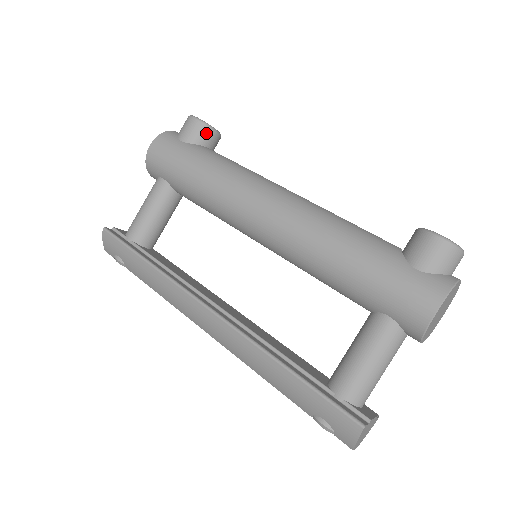
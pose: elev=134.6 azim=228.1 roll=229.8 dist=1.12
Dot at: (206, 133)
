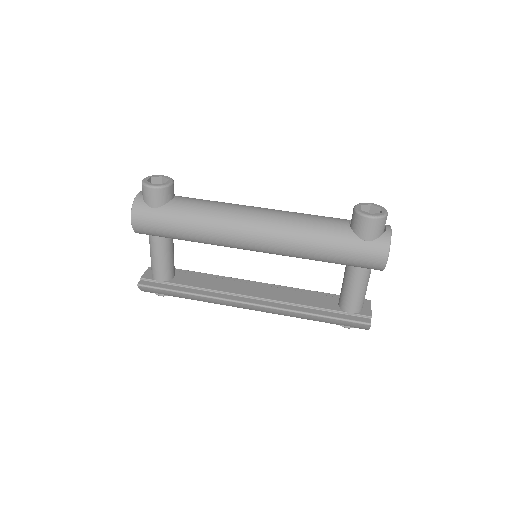
Dot at: (167, 192)
